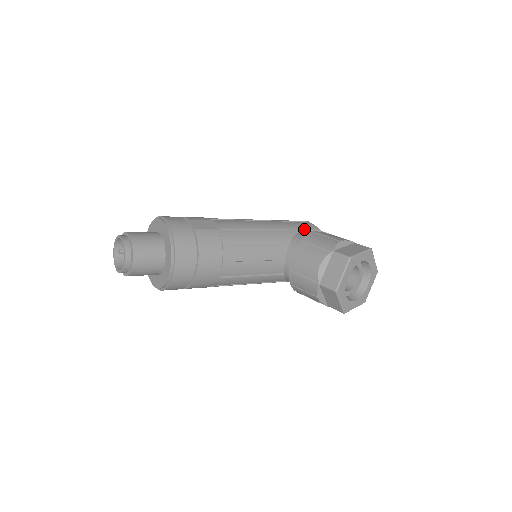
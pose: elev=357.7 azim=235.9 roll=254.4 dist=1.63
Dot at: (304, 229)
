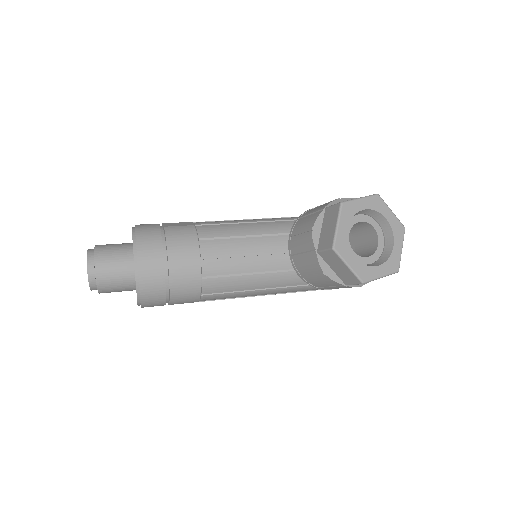
Dot at: occluded
